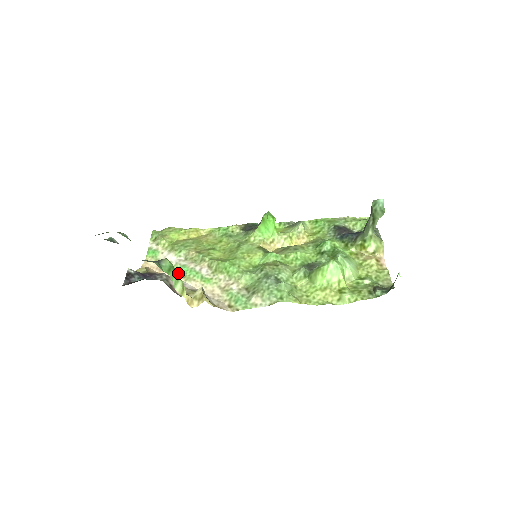
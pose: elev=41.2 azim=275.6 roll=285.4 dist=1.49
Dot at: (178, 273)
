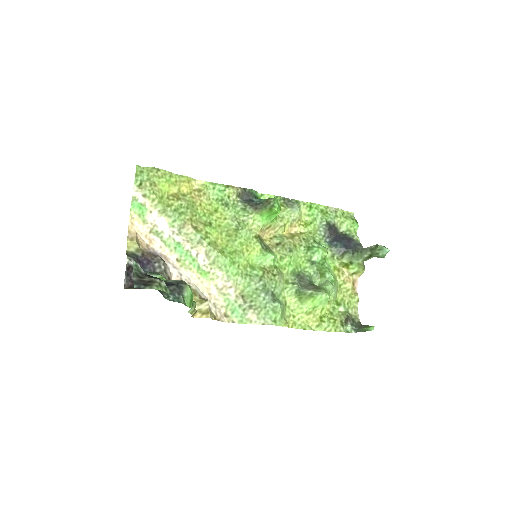
Dot at: (172, 253)
